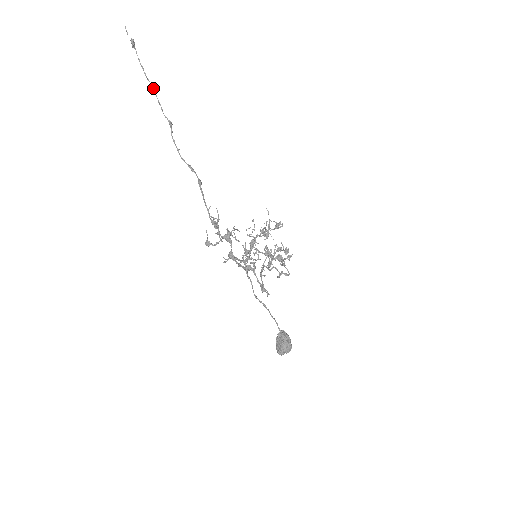
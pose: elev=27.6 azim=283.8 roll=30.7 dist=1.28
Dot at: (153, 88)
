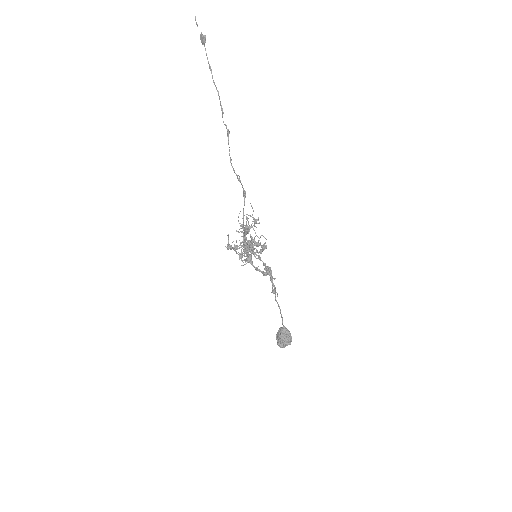
Dot at: (218, 93)
